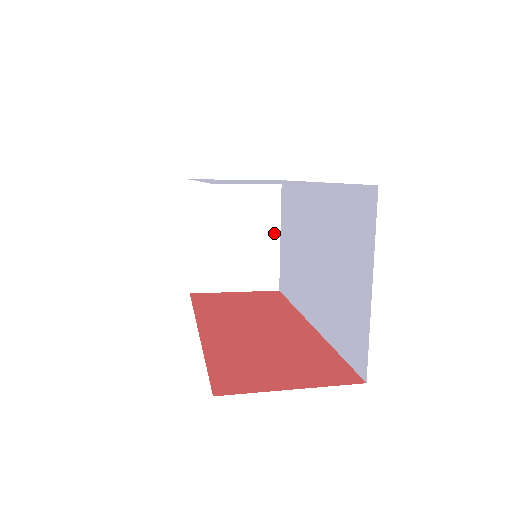
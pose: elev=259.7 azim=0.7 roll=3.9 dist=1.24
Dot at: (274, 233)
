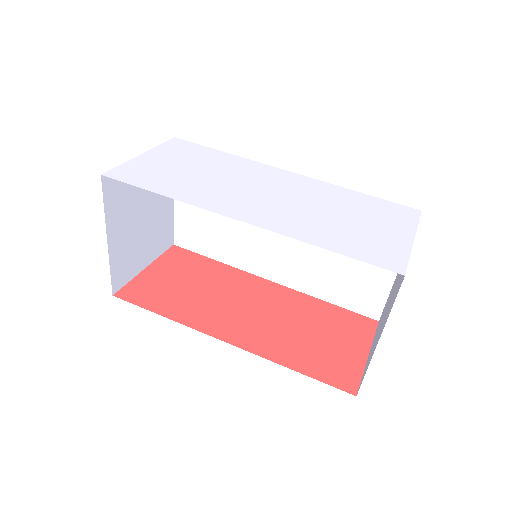
Dot at: occluded
